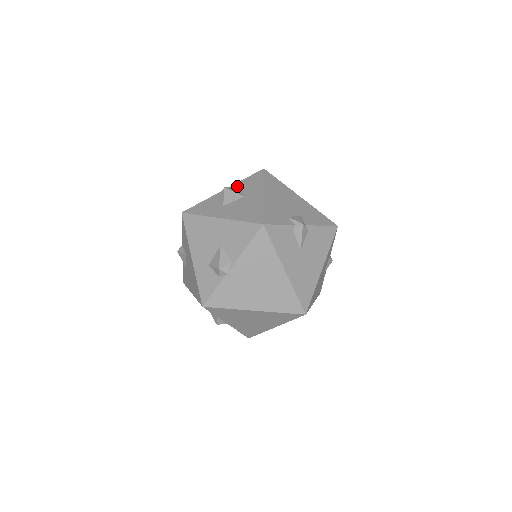
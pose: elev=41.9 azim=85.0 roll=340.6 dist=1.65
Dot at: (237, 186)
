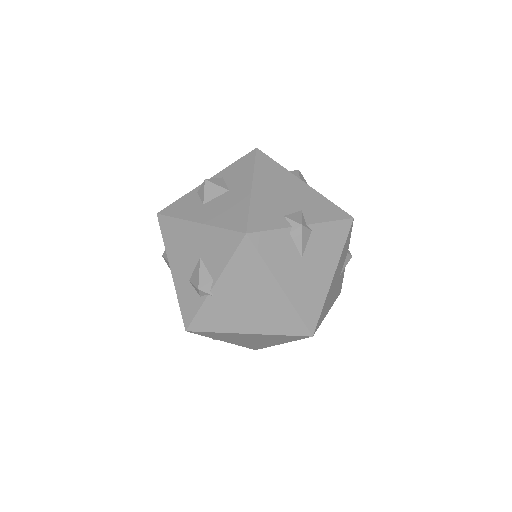
Dot at: (222, 175)
